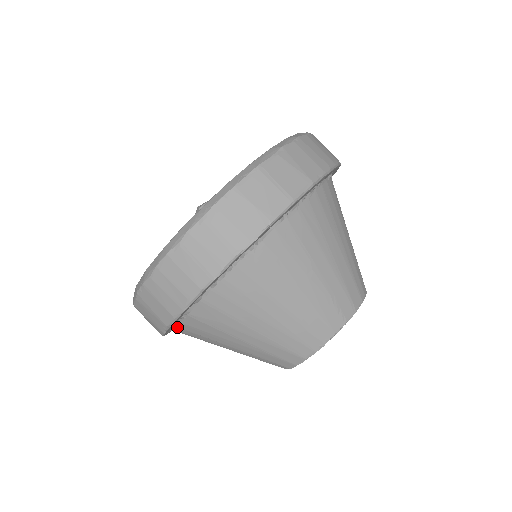
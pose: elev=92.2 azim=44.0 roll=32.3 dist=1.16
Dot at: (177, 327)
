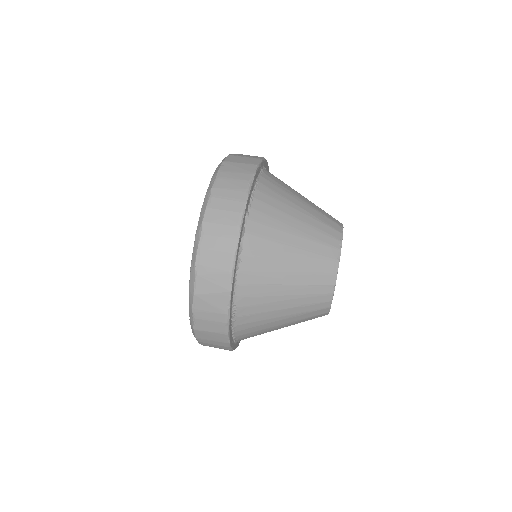
Dot at: (237, 285)
